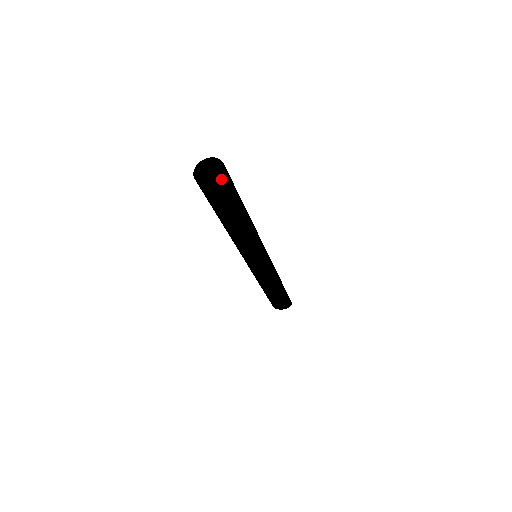
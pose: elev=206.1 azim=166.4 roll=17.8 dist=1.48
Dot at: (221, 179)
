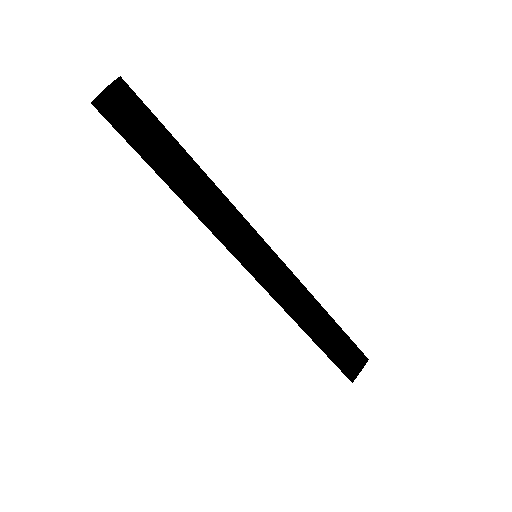
Dot at: (122, 80)
